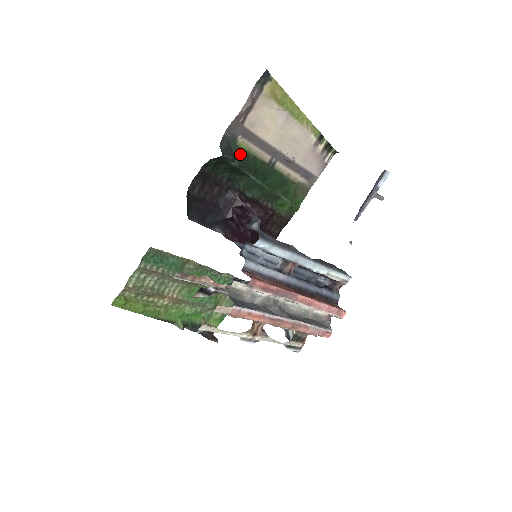
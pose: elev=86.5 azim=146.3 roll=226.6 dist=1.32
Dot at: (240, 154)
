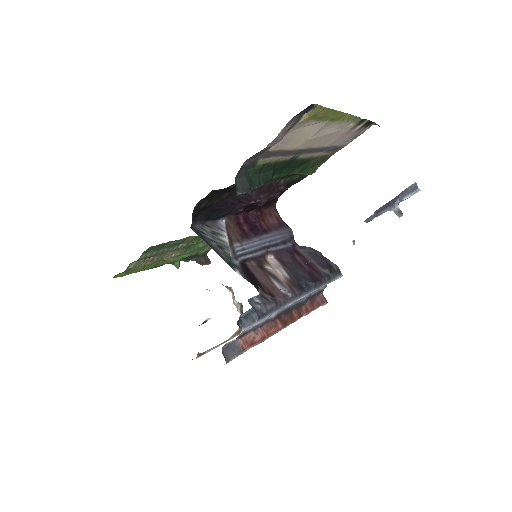
Dot at: (258, 172)
